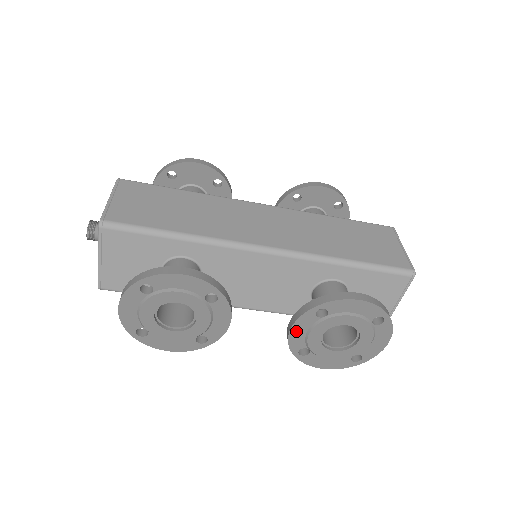
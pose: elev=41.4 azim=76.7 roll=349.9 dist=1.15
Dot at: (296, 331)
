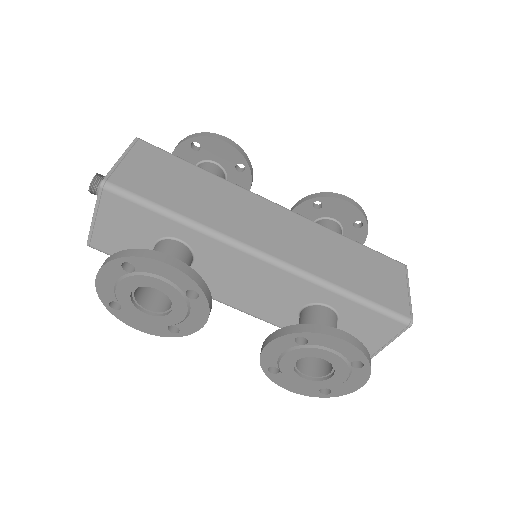
Dot at: (271, 349)
